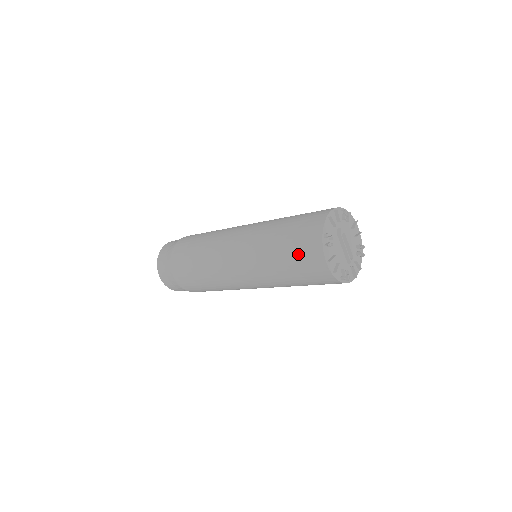
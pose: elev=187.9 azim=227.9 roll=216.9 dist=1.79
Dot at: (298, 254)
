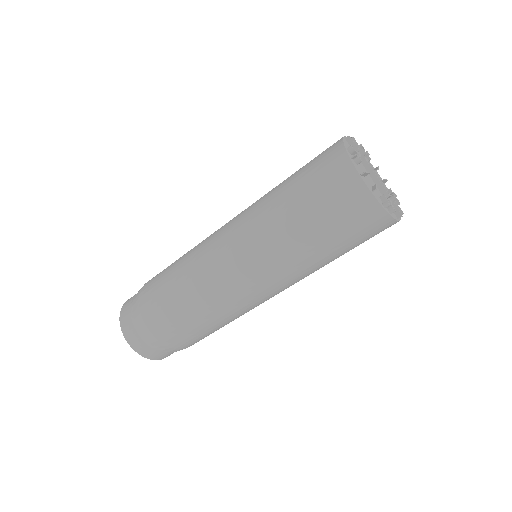
Dot at: (317, 186)
